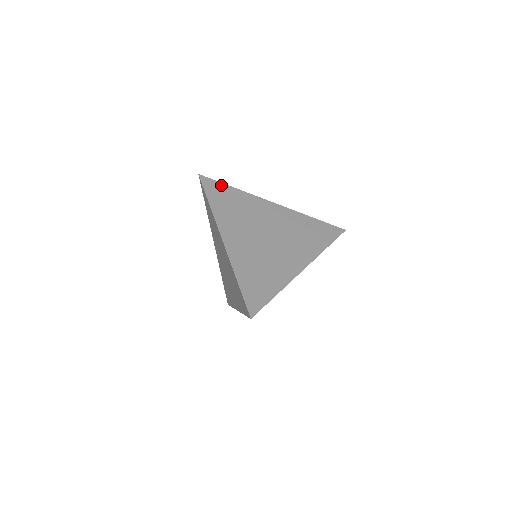
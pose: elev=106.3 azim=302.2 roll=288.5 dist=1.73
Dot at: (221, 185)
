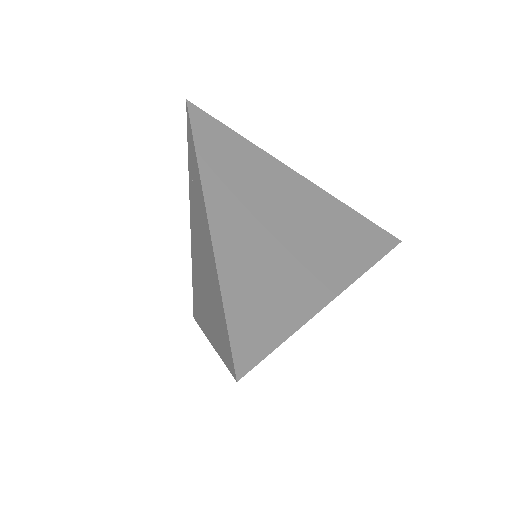
Dot at: (221, 127)
